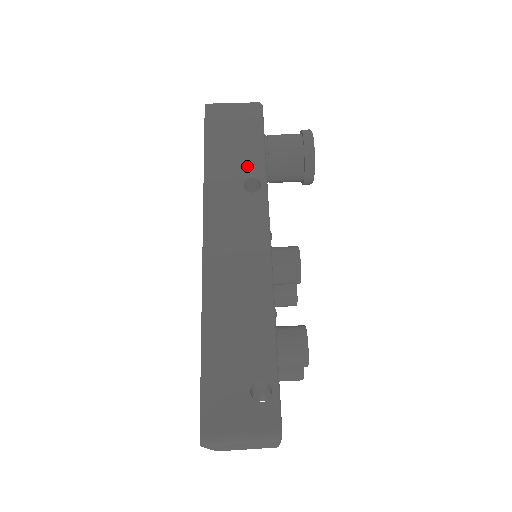
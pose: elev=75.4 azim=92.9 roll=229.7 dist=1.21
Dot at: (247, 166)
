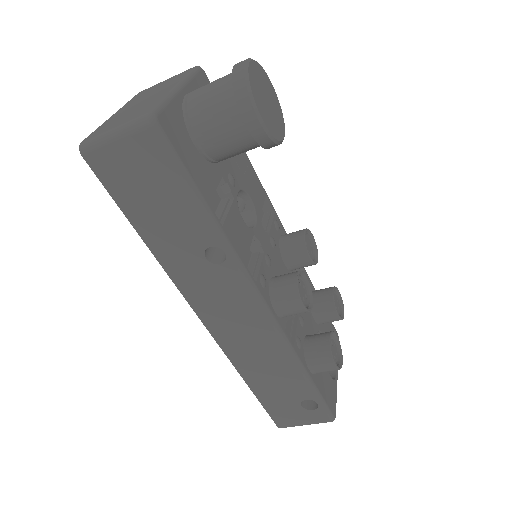
Dot at: (195, 234)
